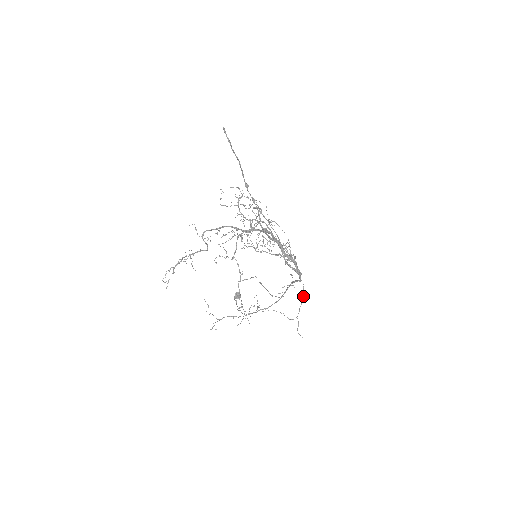
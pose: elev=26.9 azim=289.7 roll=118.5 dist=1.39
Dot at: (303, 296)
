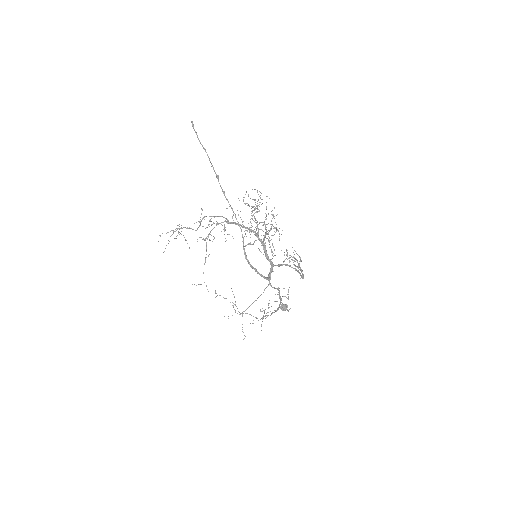
Dot at: (258, 297)
